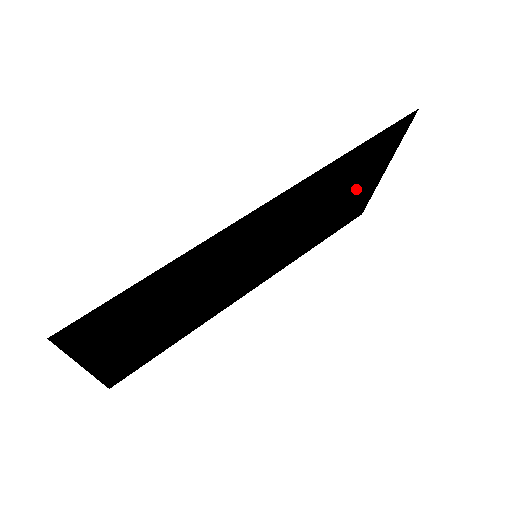
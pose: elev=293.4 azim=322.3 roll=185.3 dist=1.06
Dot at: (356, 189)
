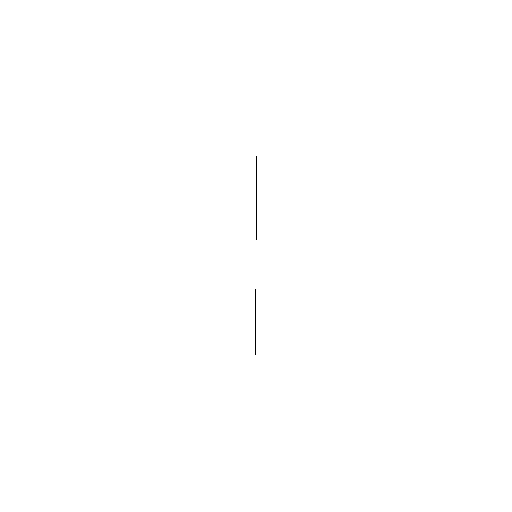
Dot at: occluded
